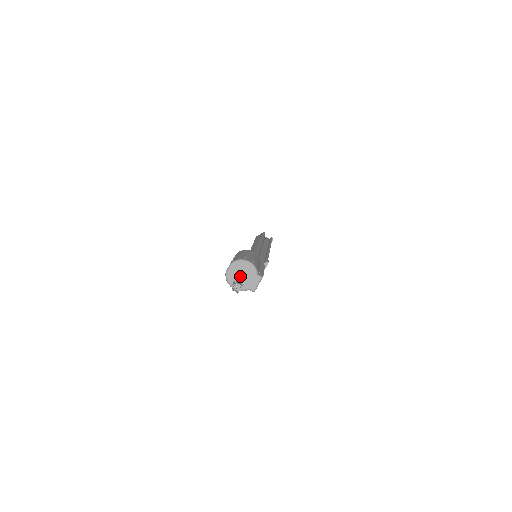
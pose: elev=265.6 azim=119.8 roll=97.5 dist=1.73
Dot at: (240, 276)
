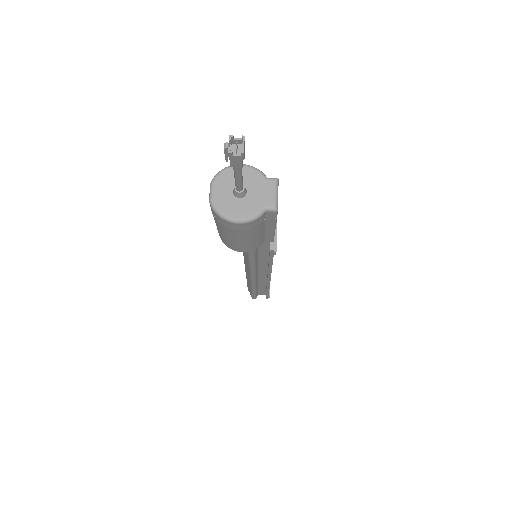
Dot at: occluded
